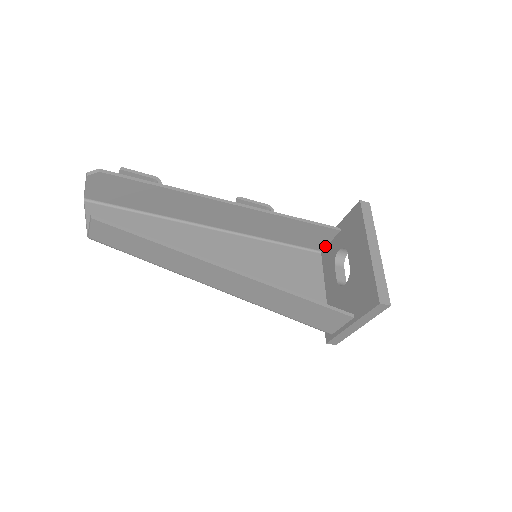
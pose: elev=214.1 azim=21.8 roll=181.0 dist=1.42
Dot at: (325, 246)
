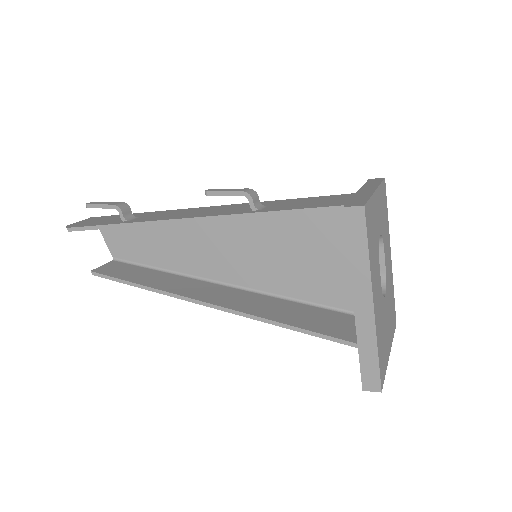
Dot at: occluded
